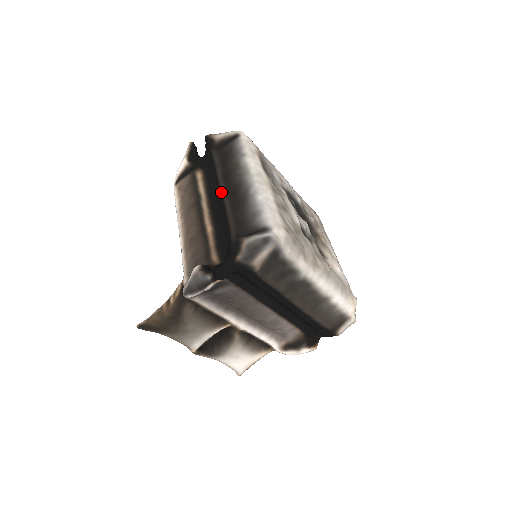
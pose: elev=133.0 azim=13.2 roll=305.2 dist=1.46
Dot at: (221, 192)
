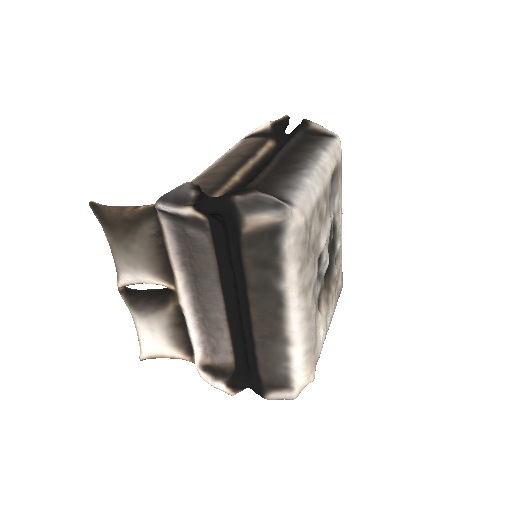
Dot at: (276, 154)
